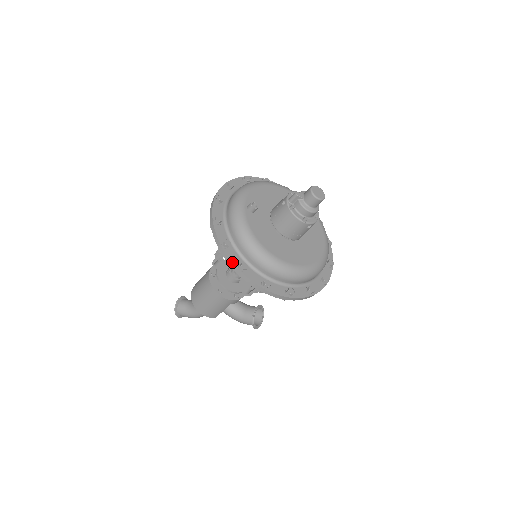
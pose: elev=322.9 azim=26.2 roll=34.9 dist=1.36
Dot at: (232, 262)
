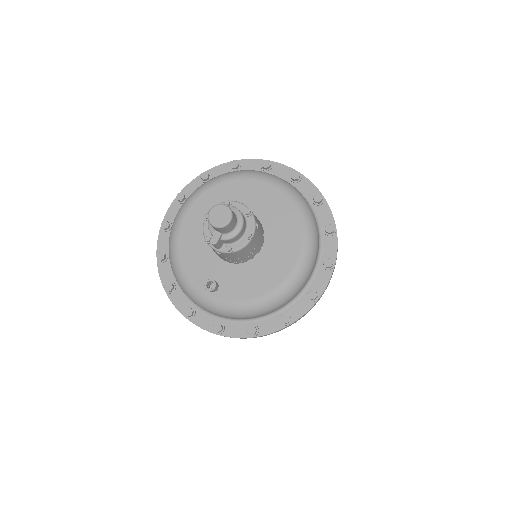
Dot at: (277, 331)
